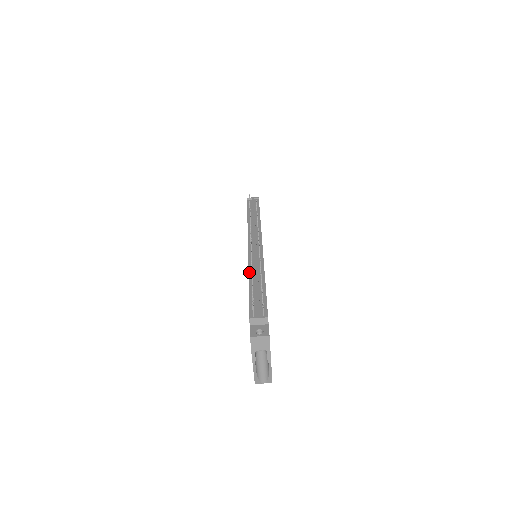
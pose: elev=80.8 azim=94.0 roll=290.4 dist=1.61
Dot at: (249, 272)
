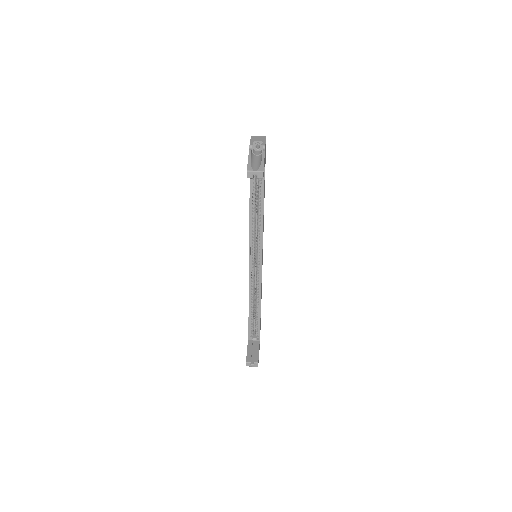
Dot at: occluded
